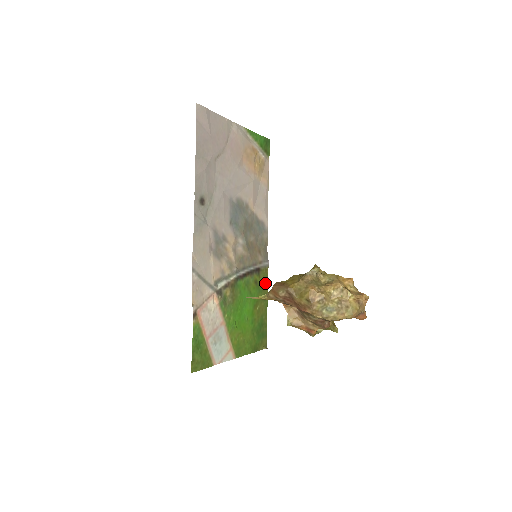
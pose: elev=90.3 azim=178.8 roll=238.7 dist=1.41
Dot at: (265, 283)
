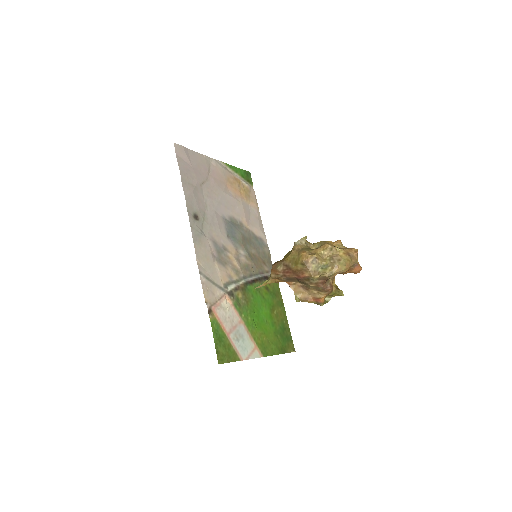
Dot at: (277, 291)
